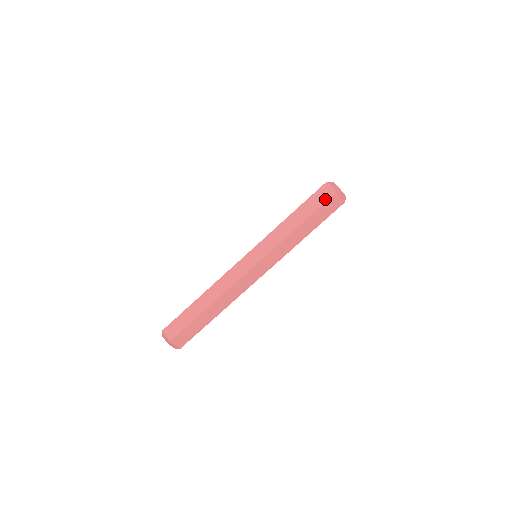
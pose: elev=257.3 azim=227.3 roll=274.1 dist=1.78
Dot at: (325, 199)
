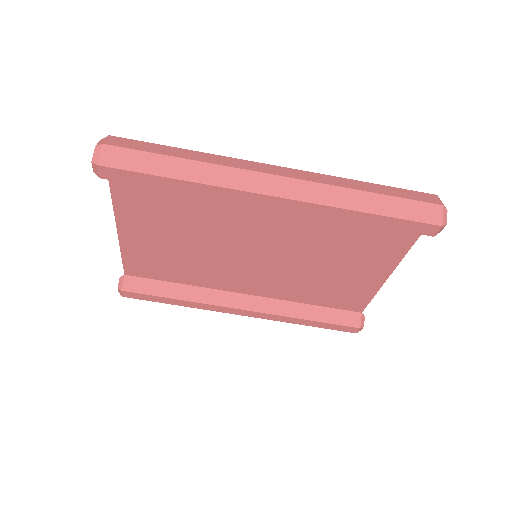
Dot at: (425, 200)
